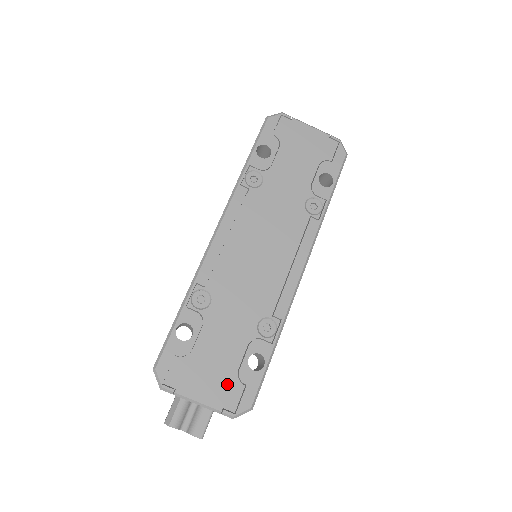
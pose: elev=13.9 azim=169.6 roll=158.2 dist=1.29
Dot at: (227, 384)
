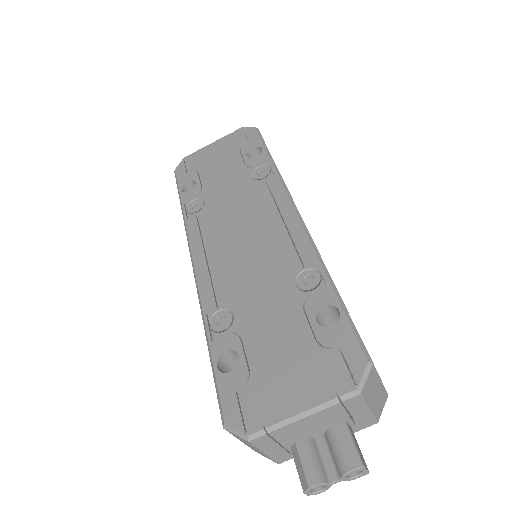
Dot at: (317, 365)
